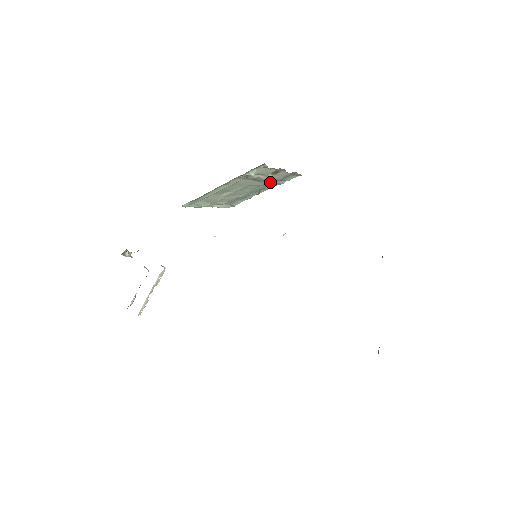
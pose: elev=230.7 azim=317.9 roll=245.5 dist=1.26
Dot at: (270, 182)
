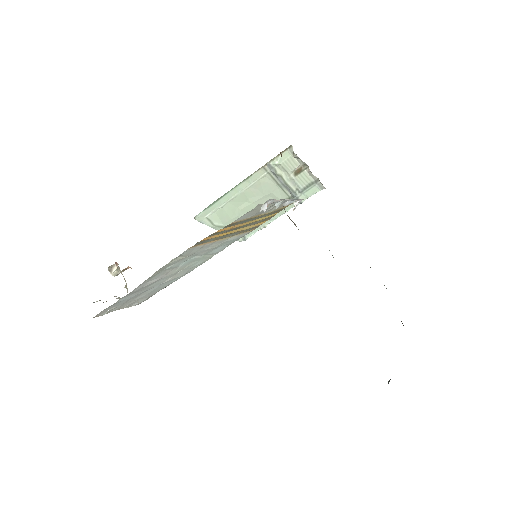
Dot at: (290, 194)
